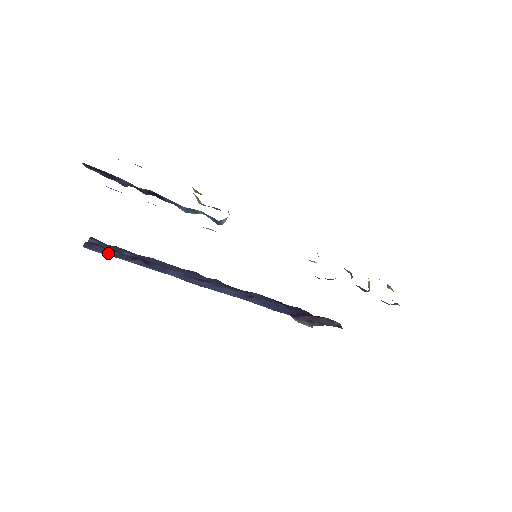
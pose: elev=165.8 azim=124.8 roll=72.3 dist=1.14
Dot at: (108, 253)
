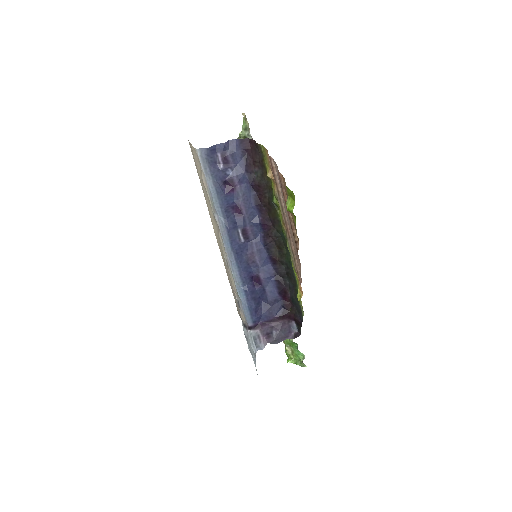
Dot at: (214, 166)
